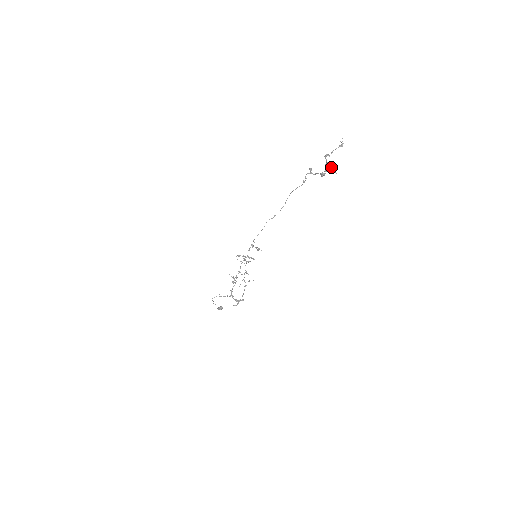
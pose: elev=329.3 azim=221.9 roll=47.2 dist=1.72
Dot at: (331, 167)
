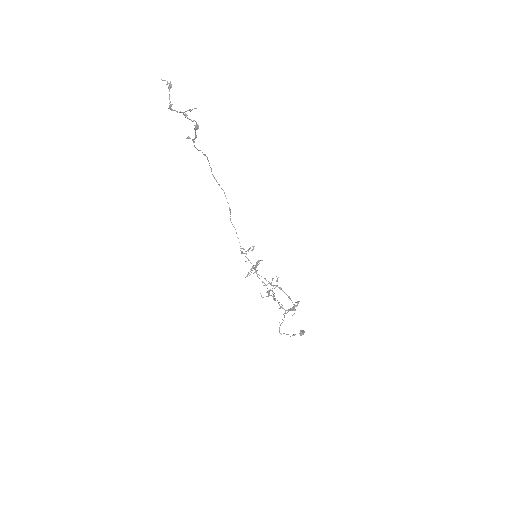
Dot at: occluded
